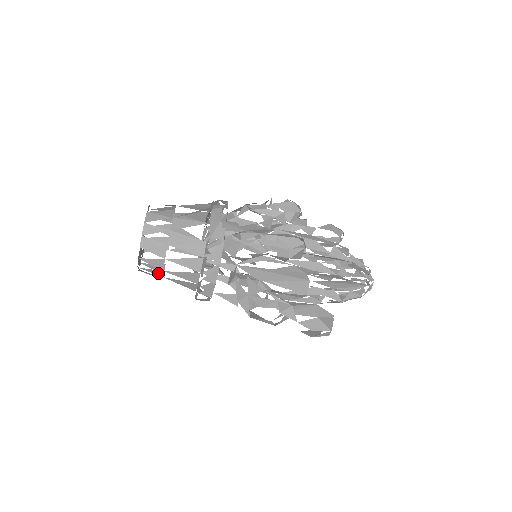
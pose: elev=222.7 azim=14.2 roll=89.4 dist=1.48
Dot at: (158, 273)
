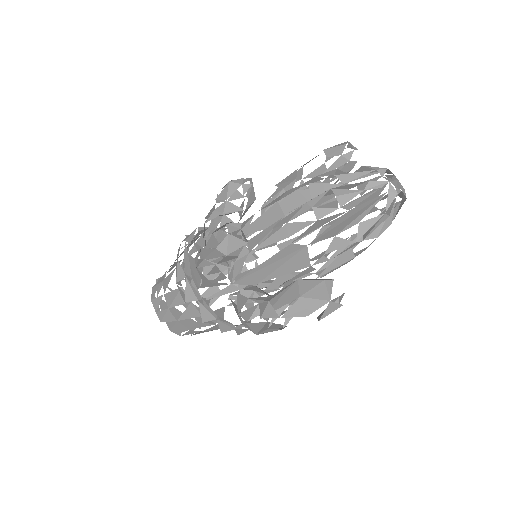
Dot at: (194, 332)
